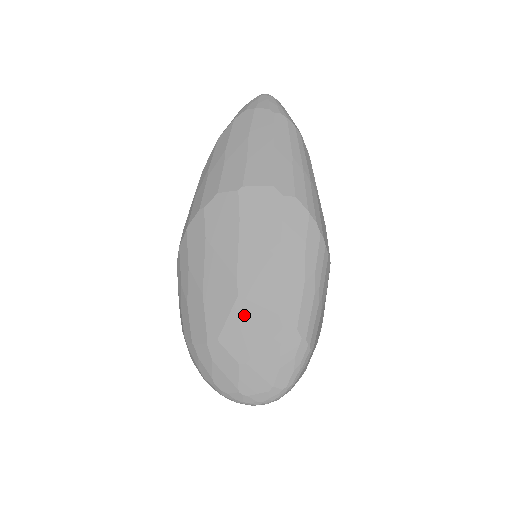
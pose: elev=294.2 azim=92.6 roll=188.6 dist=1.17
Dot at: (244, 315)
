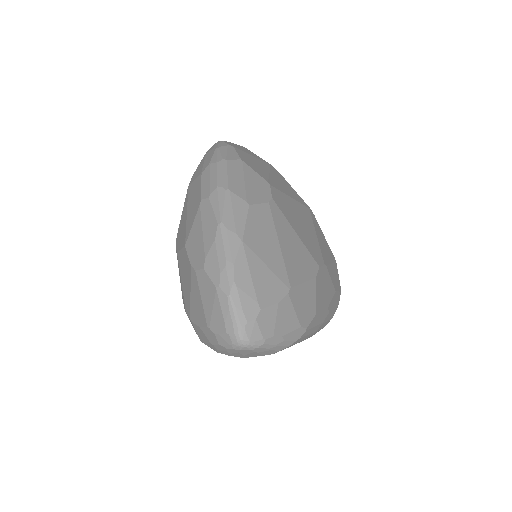
Dot at: occluded
